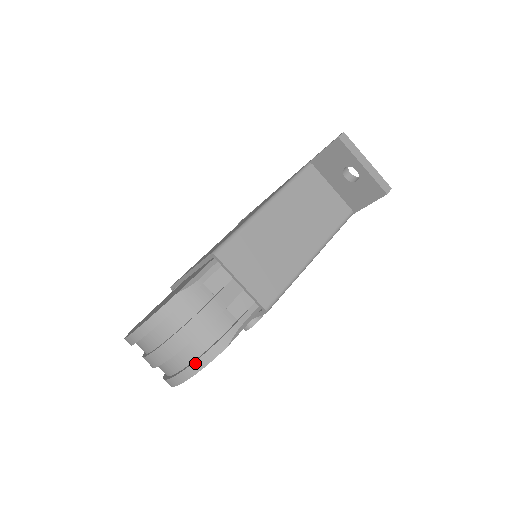
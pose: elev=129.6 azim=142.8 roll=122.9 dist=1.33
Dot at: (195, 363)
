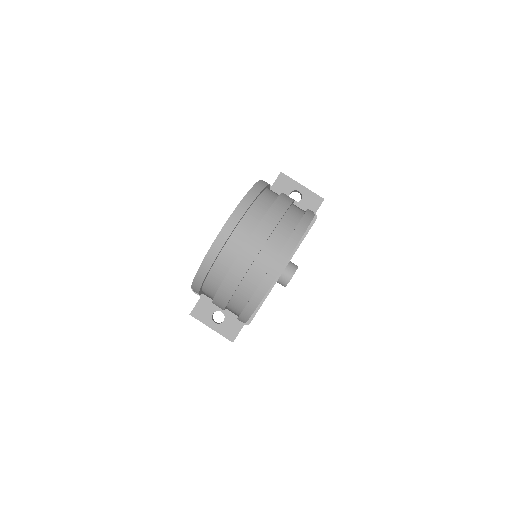
Dot at: (300, 222)
